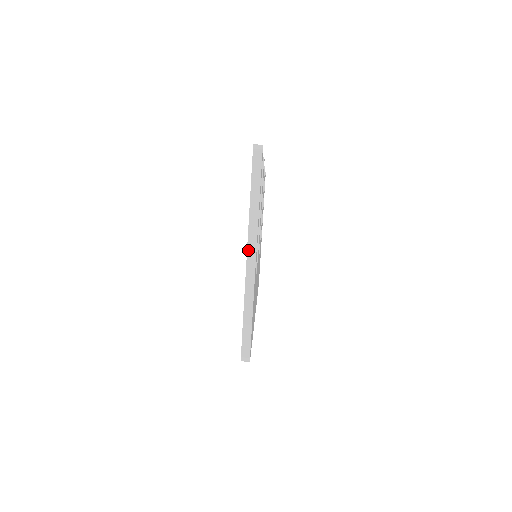
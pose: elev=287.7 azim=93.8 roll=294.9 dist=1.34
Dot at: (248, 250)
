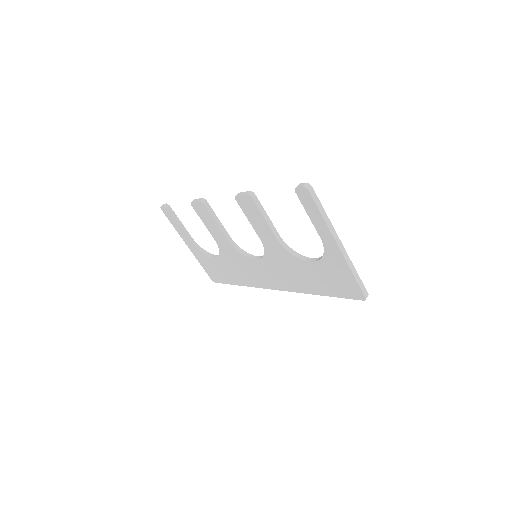
Dot at: (337, 244)
